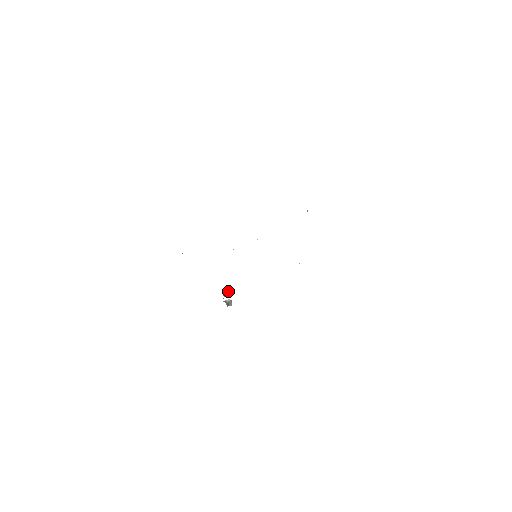
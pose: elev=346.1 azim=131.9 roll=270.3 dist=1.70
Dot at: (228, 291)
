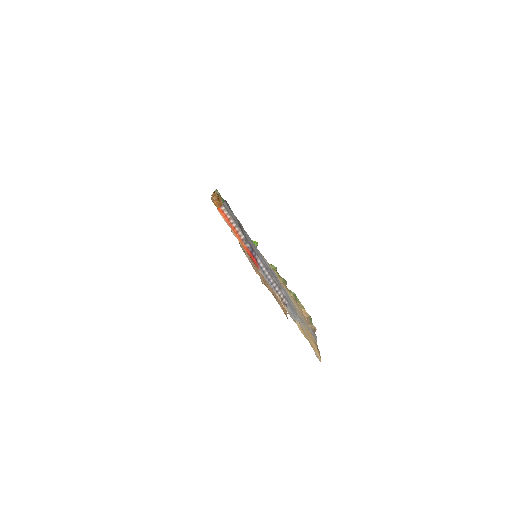
Dot at: occluded
